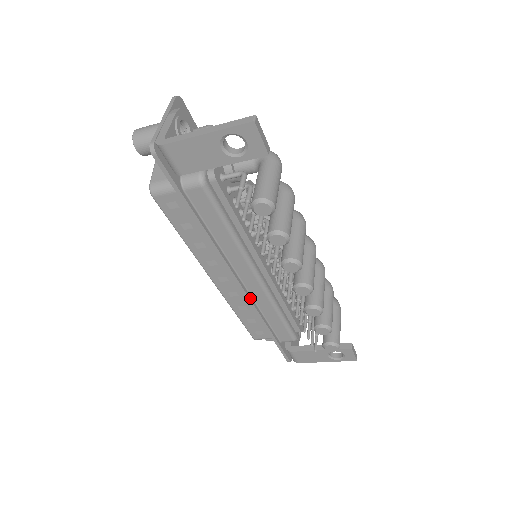
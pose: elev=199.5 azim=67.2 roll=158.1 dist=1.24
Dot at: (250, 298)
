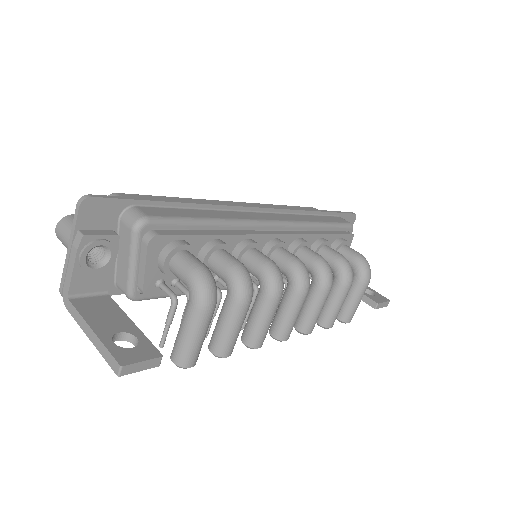
Dot at: occluded
